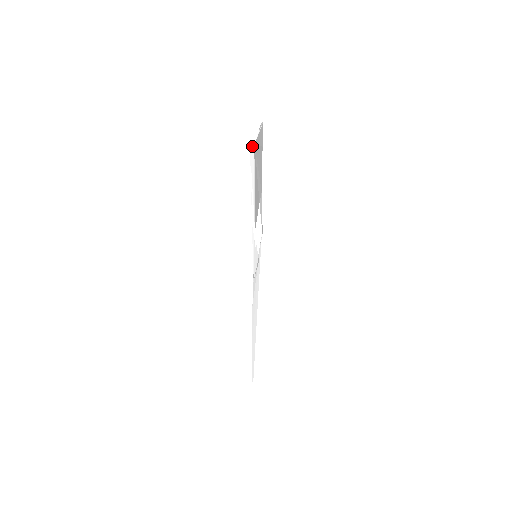
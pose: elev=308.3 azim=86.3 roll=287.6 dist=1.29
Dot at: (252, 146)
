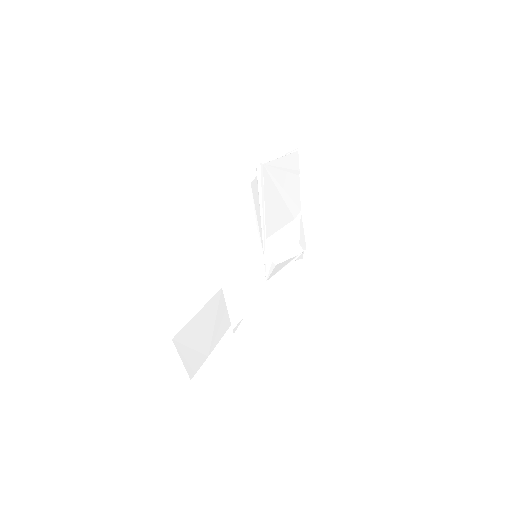
Dot at: (259, 165)
